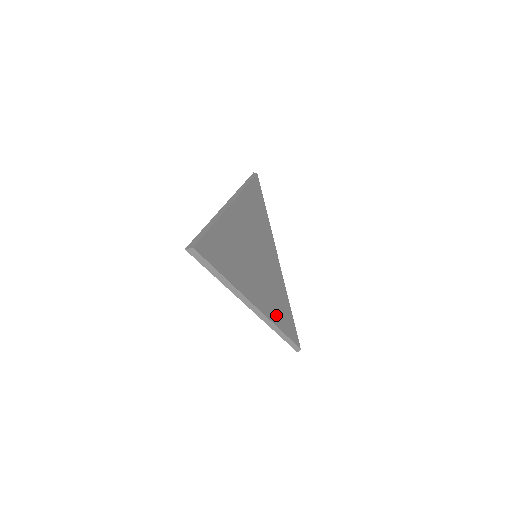
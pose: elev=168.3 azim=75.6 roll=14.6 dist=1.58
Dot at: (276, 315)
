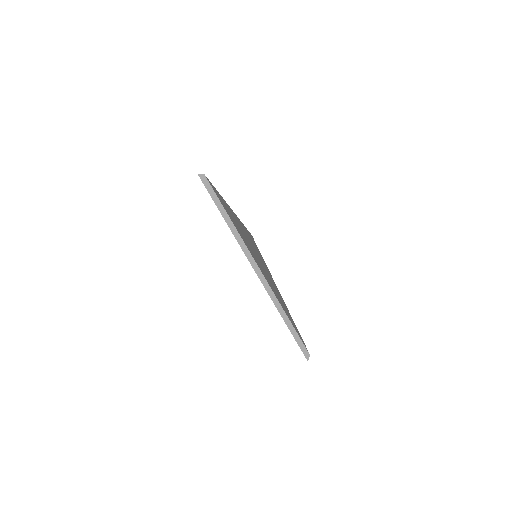
Dot at: (280, 302)
